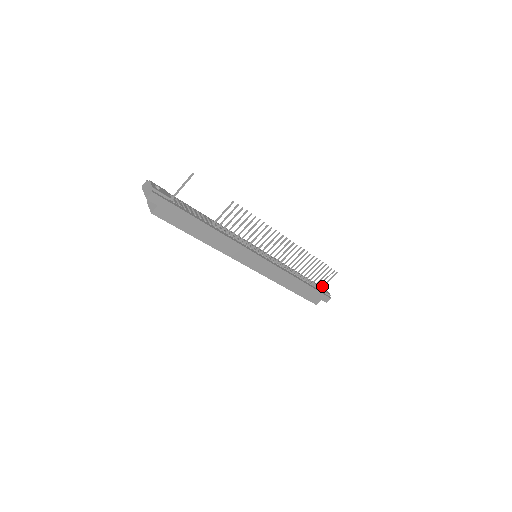
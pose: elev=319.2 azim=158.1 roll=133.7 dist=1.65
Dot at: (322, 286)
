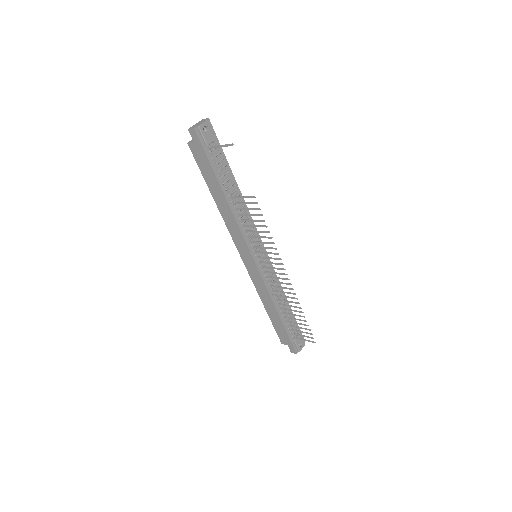
Dot at: (297, 337)
